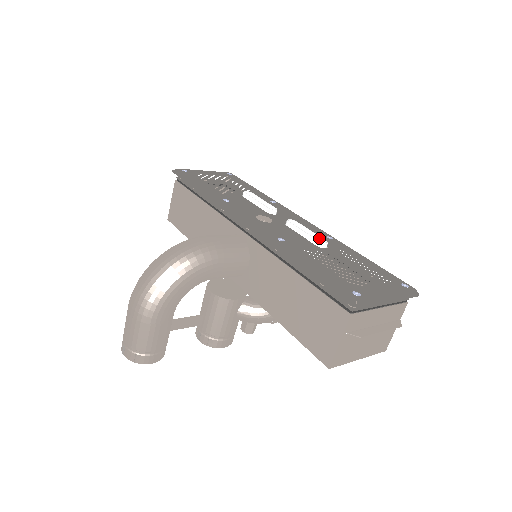
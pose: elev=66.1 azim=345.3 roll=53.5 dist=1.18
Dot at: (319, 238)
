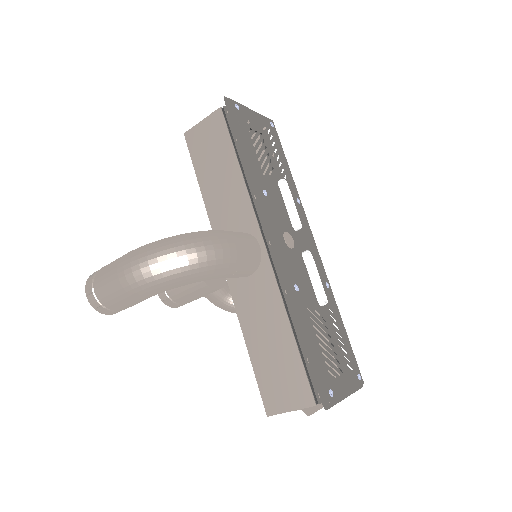
Dot at: (322, 291)
